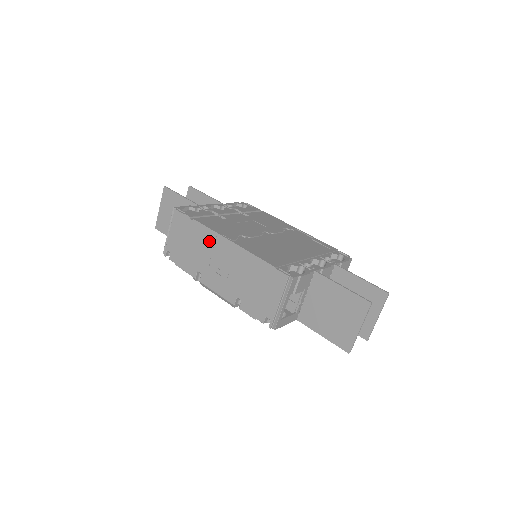
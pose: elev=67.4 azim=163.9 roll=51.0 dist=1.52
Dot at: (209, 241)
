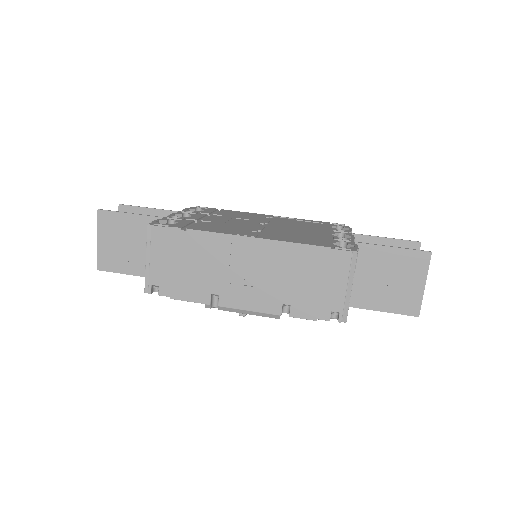
Dot at: (221, 249)
